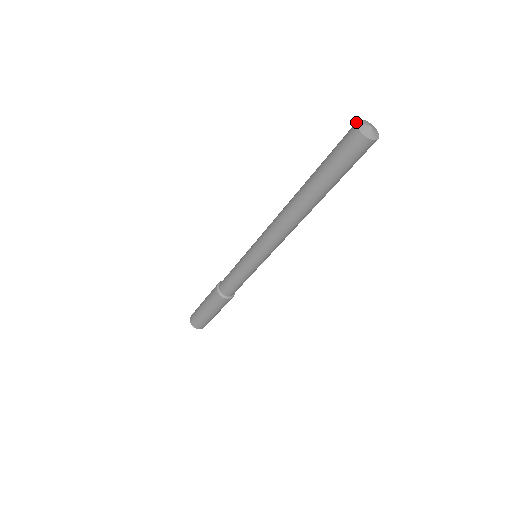
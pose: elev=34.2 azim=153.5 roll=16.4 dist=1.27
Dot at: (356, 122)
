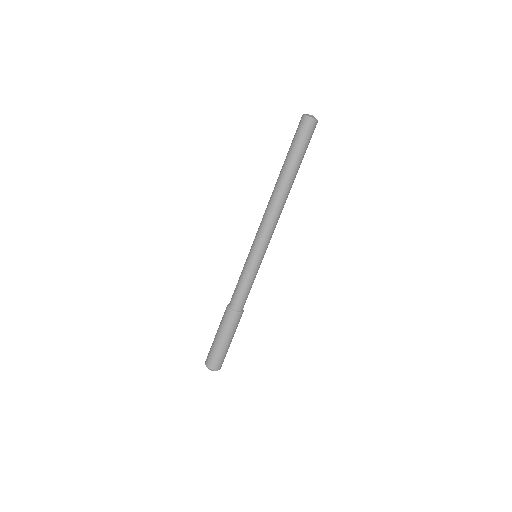
Dot at: occluded
